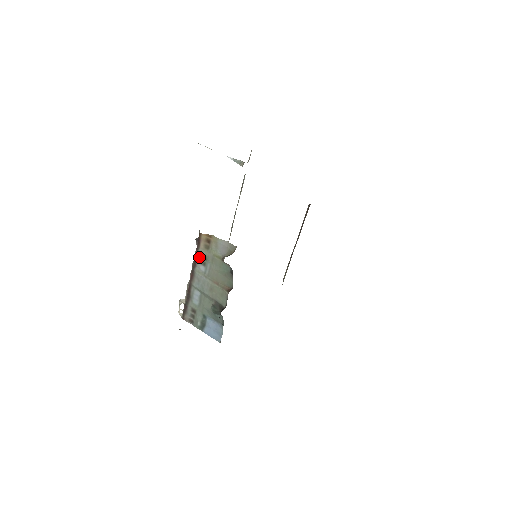
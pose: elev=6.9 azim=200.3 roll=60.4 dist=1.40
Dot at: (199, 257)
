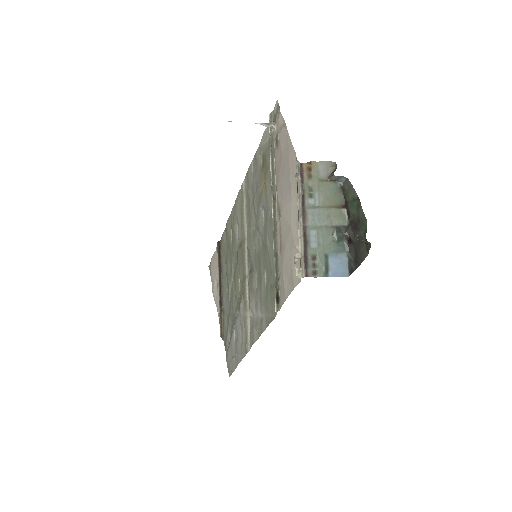
Dot at: (305, 190)
